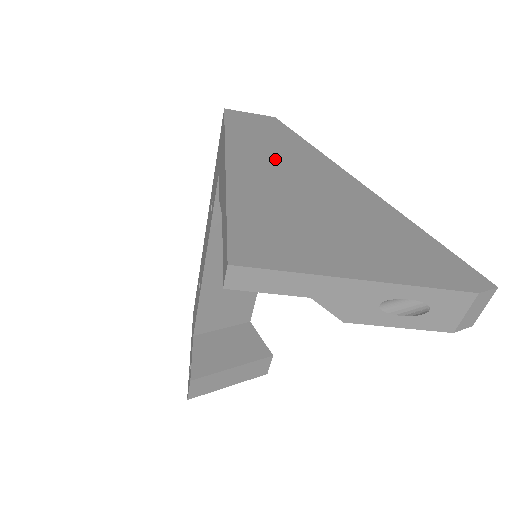
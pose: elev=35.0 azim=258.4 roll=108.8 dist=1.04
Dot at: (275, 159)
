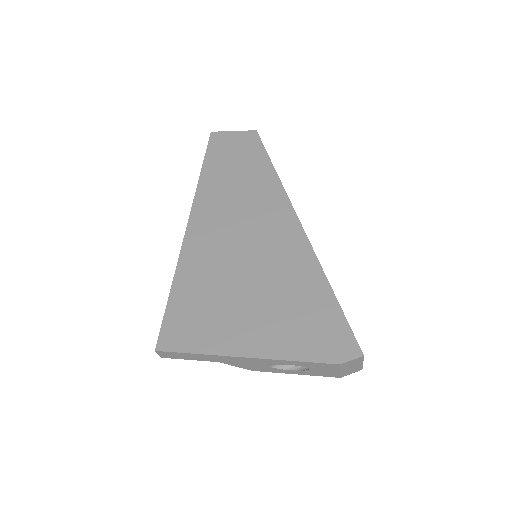
Dot at: (232, 207)
